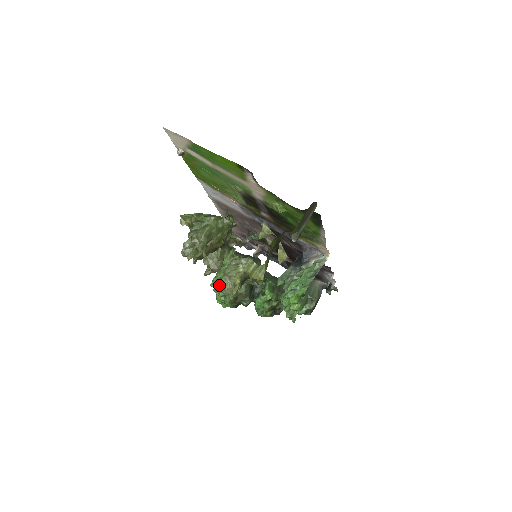
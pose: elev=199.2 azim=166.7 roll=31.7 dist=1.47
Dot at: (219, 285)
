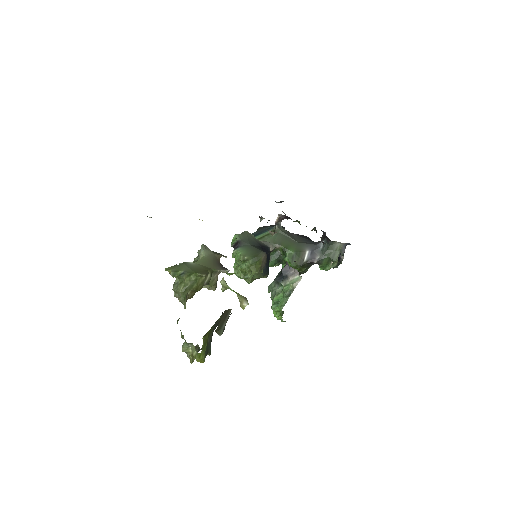
Dot at: (237, 272)
